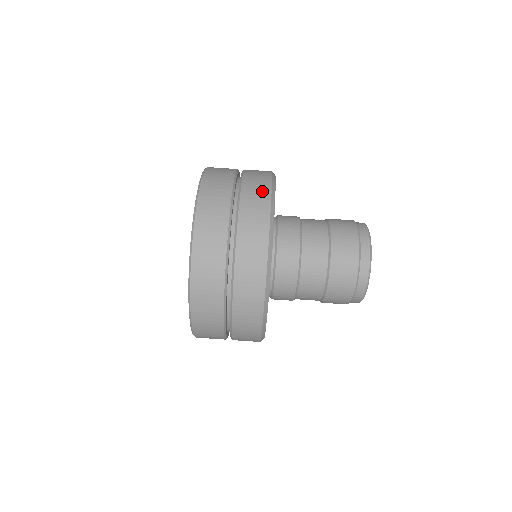
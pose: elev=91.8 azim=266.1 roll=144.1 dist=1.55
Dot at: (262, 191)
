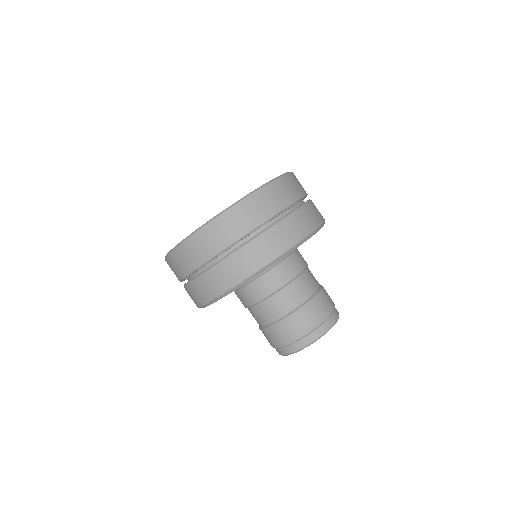
Dot at: occluded
